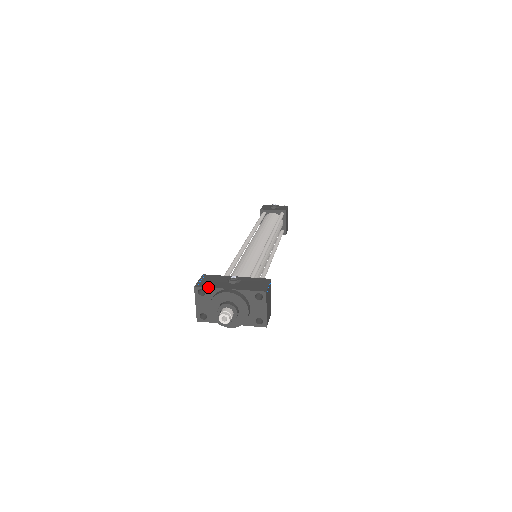
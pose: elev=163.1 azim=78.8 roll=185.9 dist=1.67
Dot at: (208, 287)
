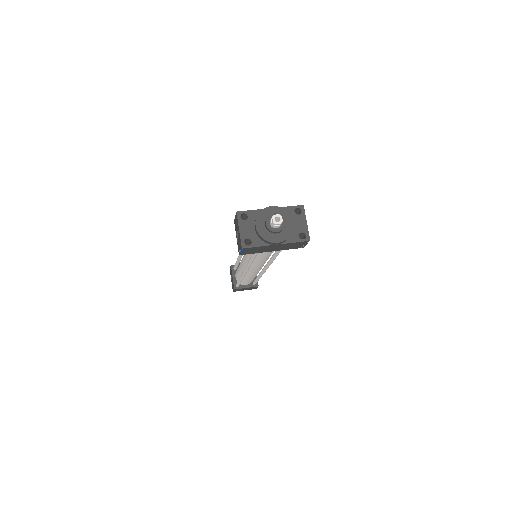
Dot at: (250, 210)
